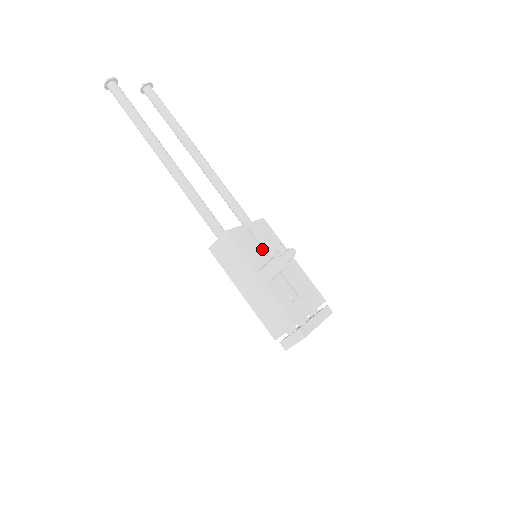
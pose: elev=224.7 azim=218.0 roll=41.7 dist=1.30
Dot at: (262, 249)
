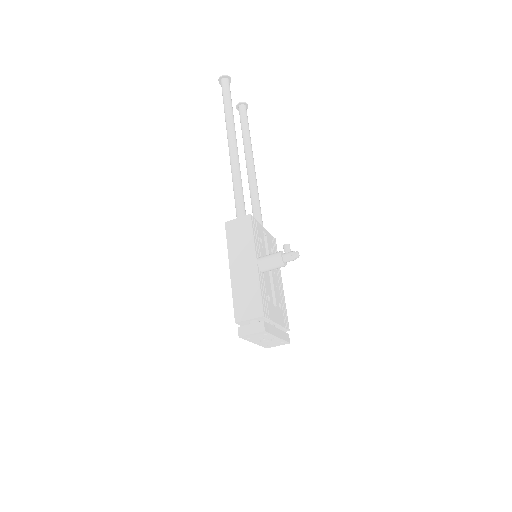
Dot at: occluded
